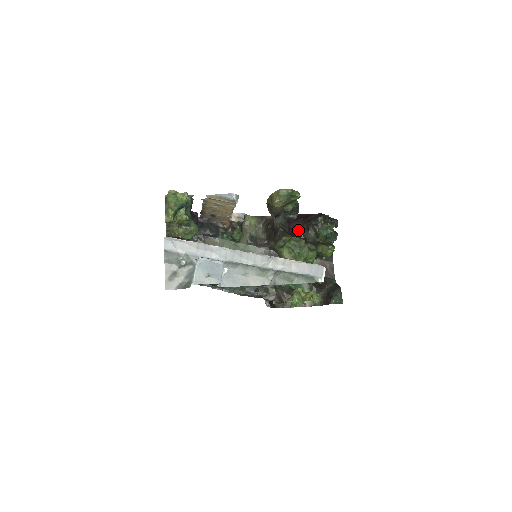
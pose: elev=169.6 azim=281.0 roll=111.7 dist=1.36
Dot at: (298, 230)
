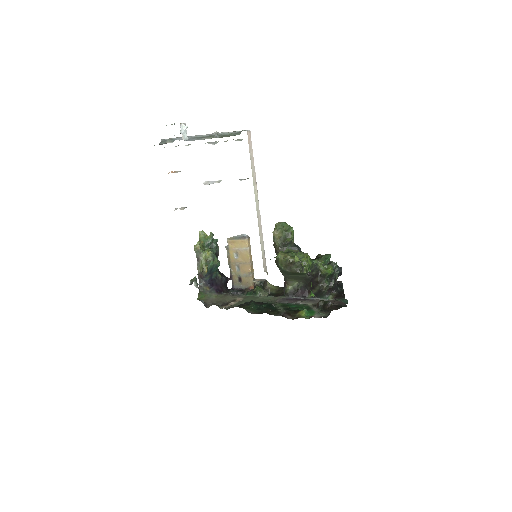
Dot at: occluded
